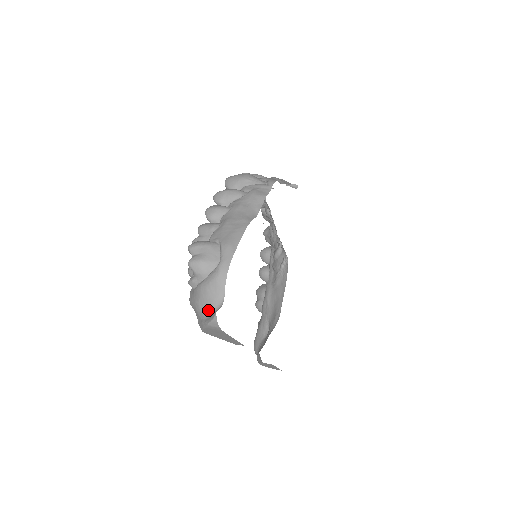
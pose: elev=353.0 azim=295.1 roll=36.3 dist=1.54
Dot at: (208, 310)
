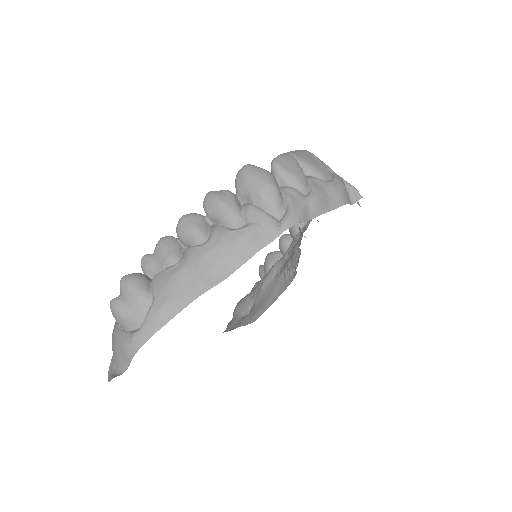
Dot at: (114, 359)
